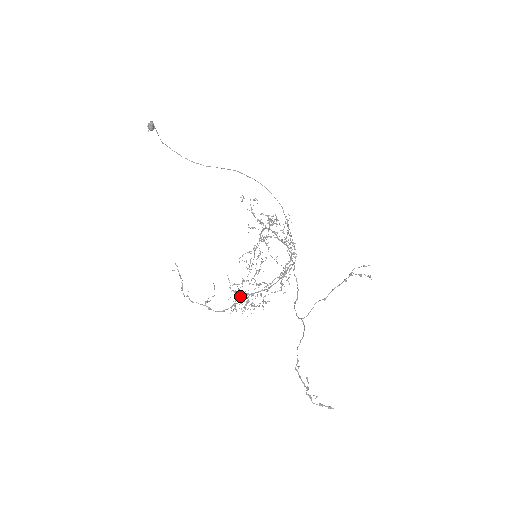
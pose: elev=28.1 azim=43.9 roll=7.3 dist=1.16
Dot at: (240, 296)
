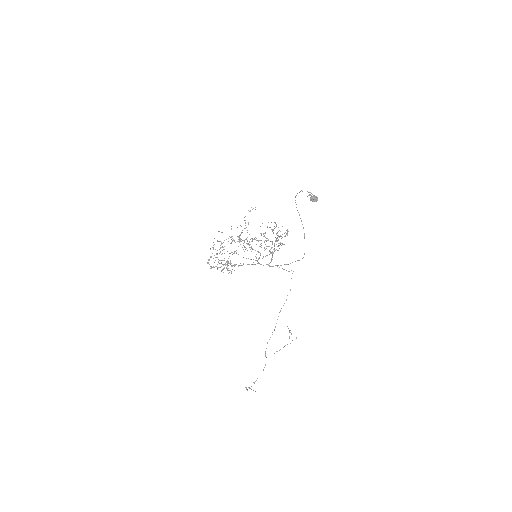
Dot at: (230, 270)
